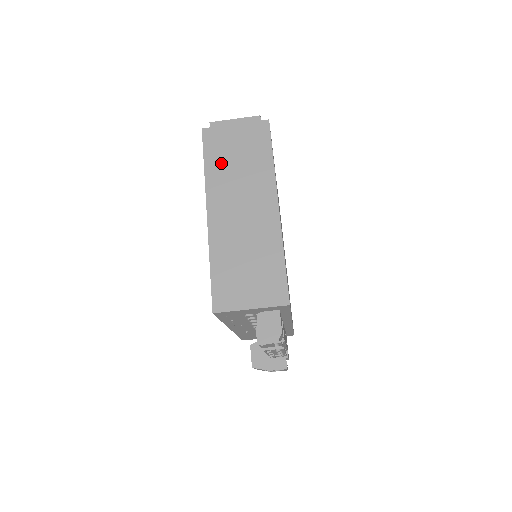
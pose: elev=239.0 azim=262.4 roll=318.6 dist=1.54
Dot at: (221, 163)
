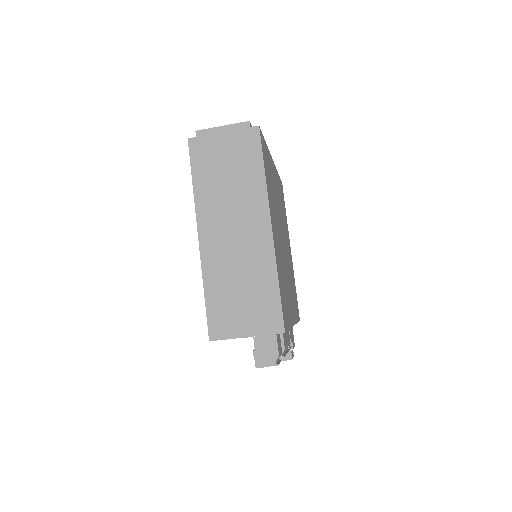
Dot at: (210, 179)
